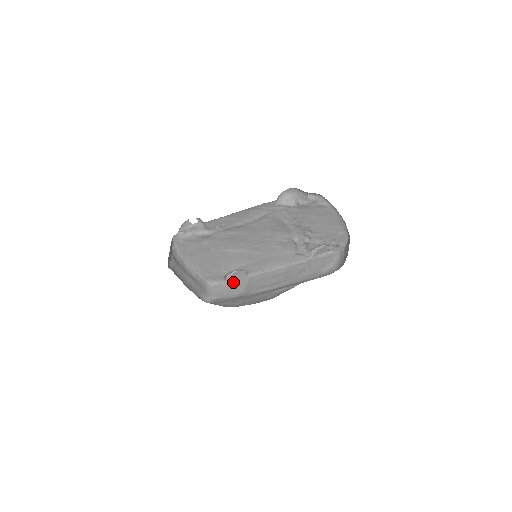
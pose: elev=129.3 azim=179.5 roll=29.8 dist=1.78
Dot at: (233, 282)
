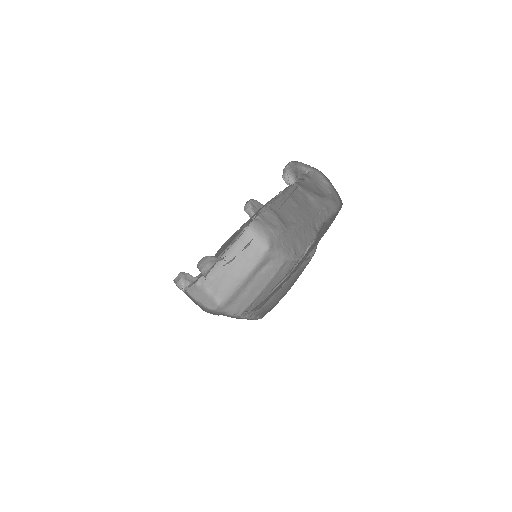
Dot at: (261, 215)
